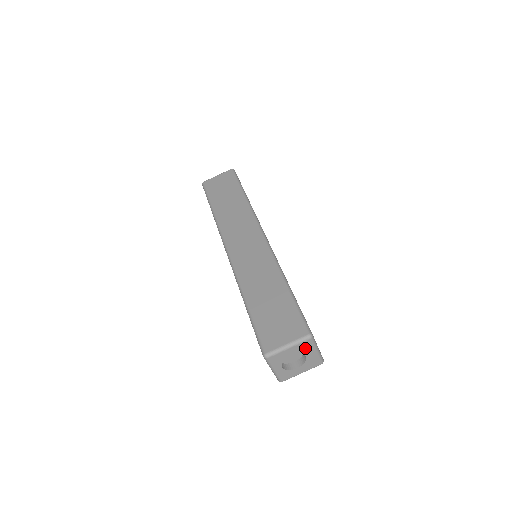
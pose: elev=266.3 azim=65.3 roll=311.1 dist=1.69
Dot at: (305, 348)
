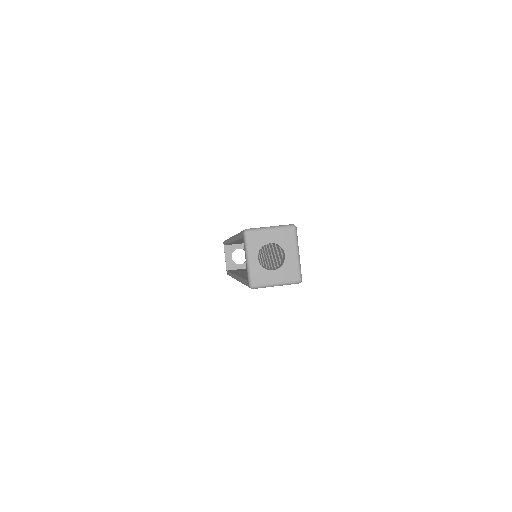
Dot at: (286, 240)
